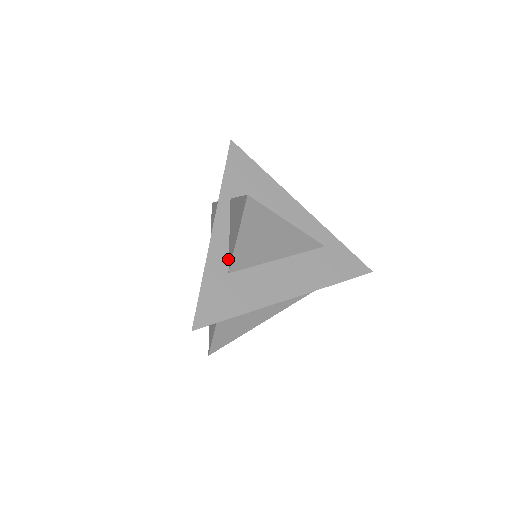
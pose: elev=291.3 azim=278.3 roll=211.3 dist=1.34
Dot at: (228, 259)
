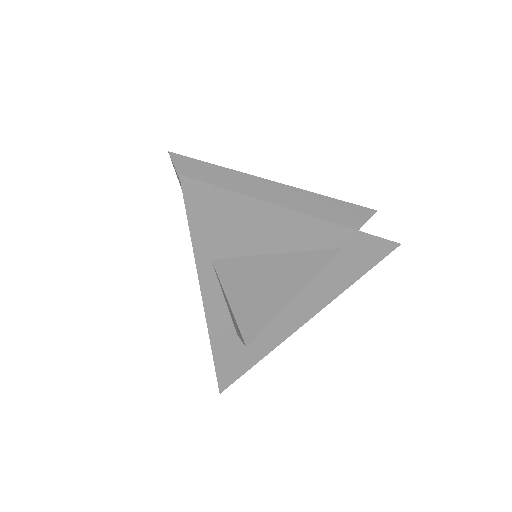
Dot at: (232, 323)
